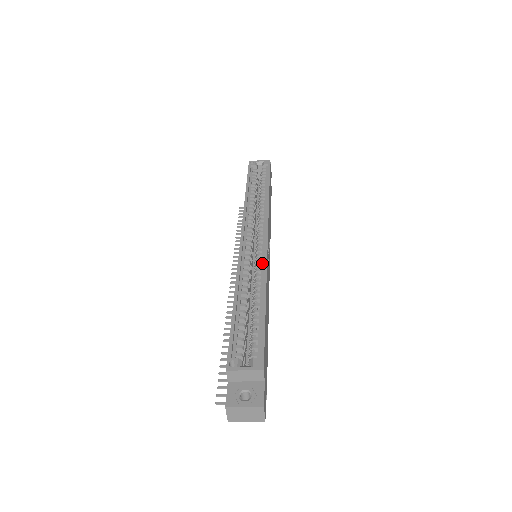
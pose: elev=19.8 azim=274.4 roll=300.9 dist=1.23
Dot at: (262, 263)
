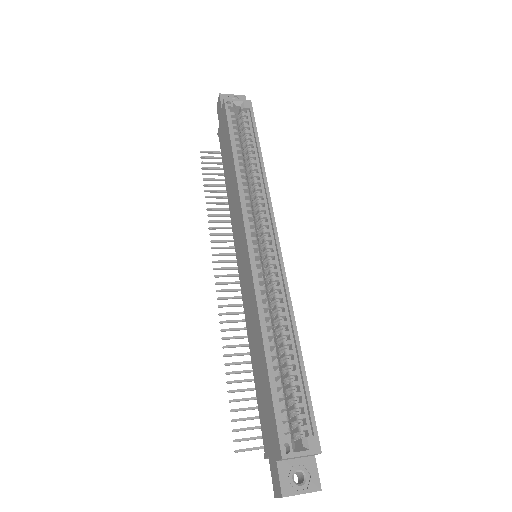
Dot at: (281, 285)
